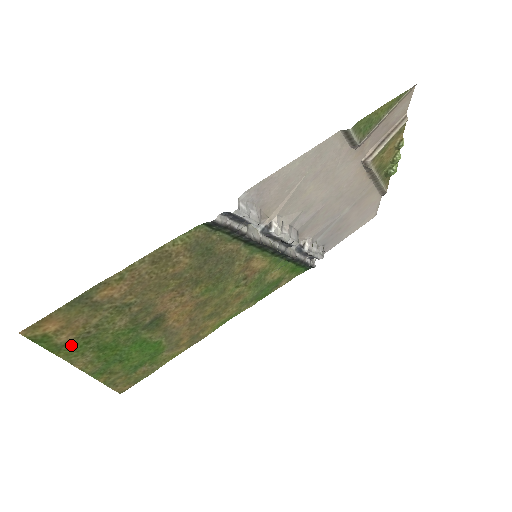
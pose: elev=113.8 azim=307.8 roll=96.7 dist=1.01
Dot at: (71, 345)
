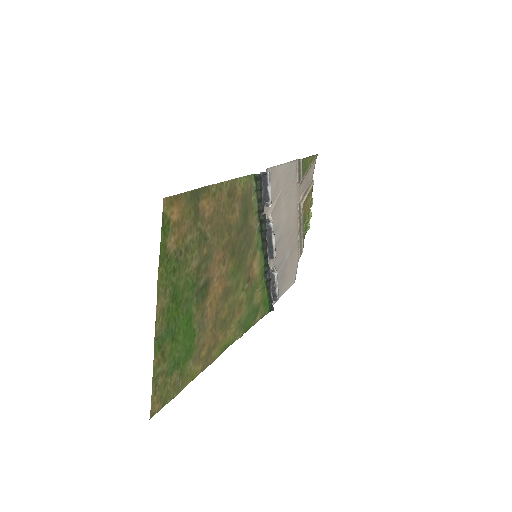
Dot at: (168, 262)
